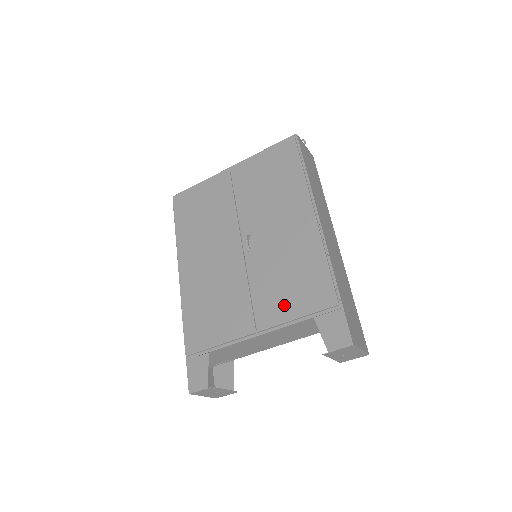
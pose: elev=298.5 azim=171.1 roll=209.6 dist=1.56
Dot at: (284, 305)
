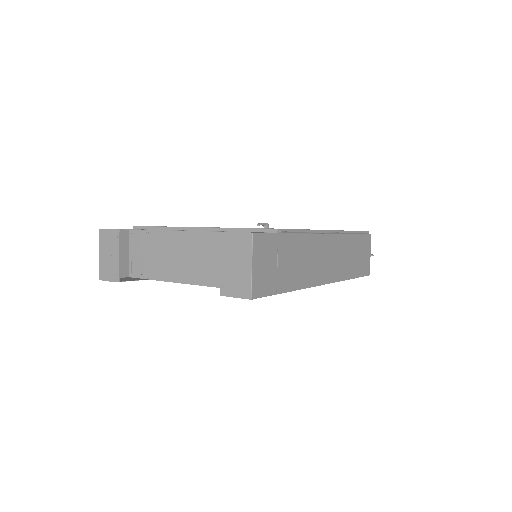
Dot at: occluded
